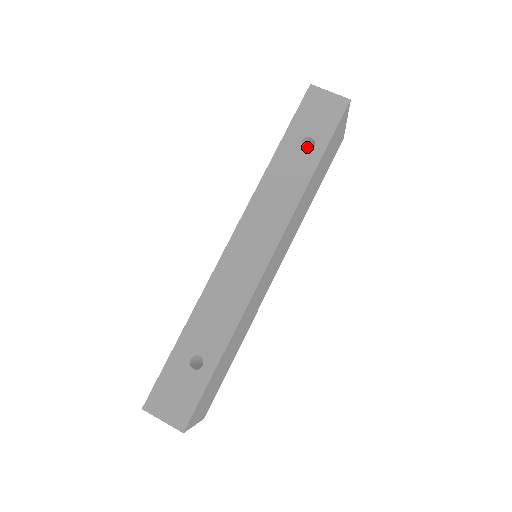
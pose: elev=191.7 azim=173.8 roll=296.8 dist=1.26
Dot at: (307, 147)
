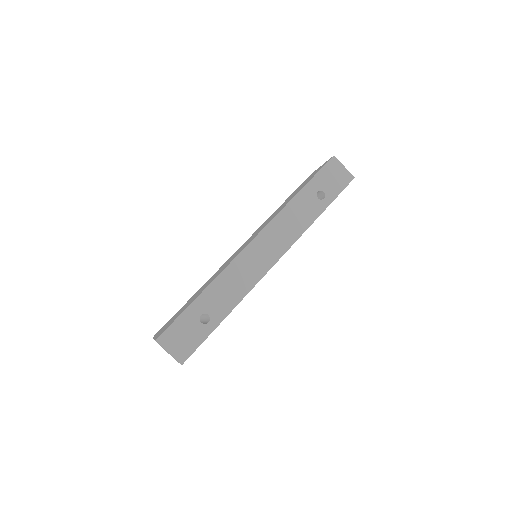
Dot at: occluded
